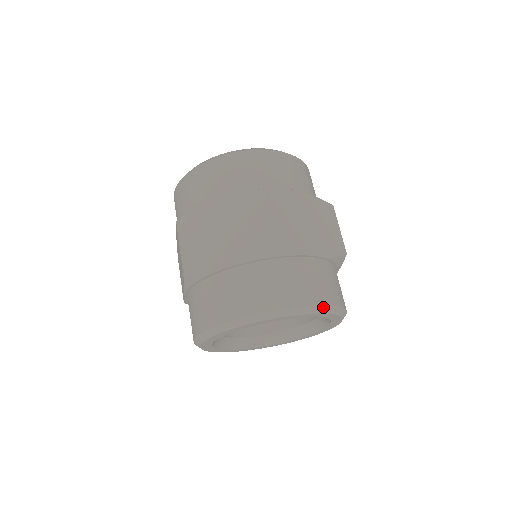
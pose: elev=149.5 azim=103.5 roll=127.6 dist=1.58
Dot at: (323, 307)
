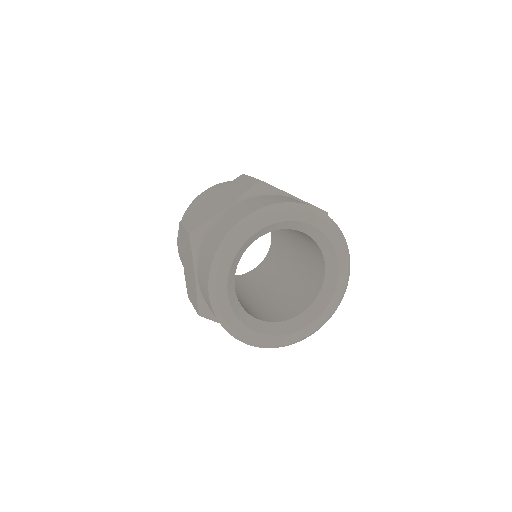
Dot at: (314, 209)
